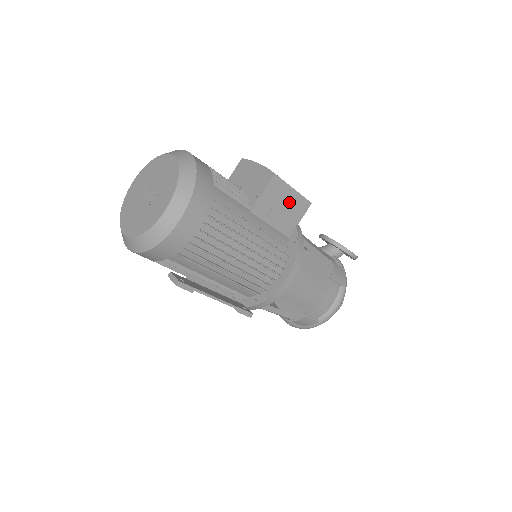
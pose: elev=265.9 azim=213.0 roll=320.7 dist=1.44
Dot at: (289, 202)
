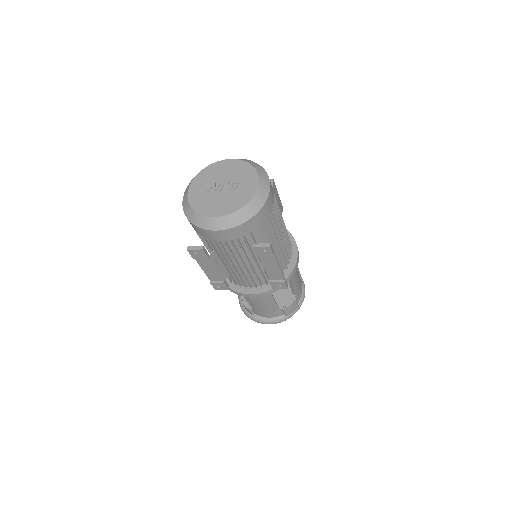
Dot at: (278, 203)
